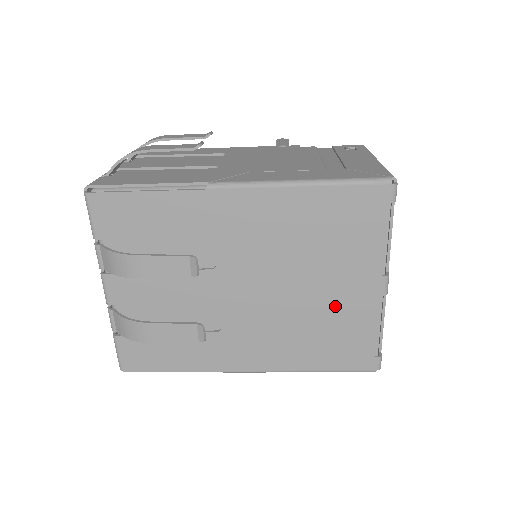
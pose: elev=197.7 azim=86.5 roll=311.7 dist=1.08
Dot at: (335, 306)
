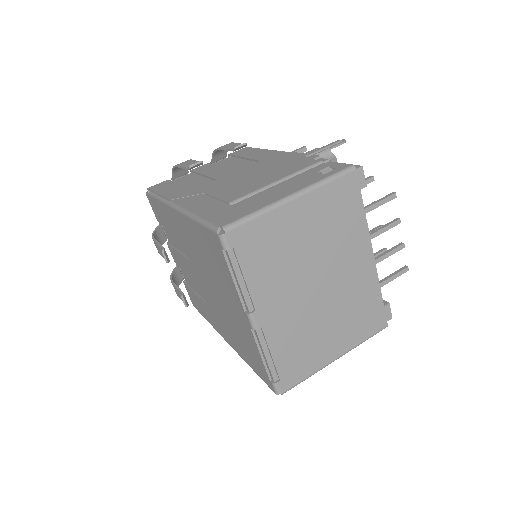
Dot at: (237, 321)
